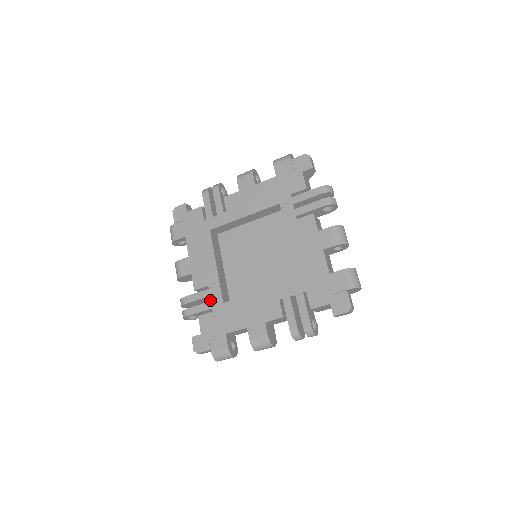
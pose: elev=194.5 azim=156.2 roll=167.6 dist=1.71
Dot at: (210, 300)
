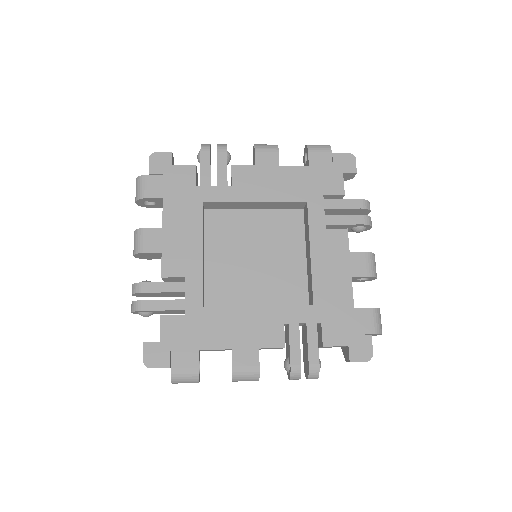
Dot at: (175, 295)
